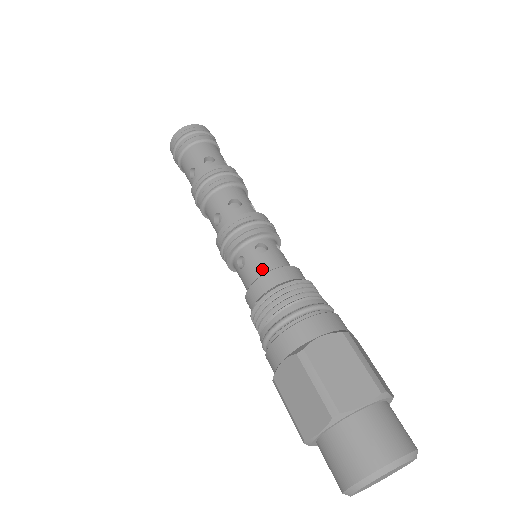
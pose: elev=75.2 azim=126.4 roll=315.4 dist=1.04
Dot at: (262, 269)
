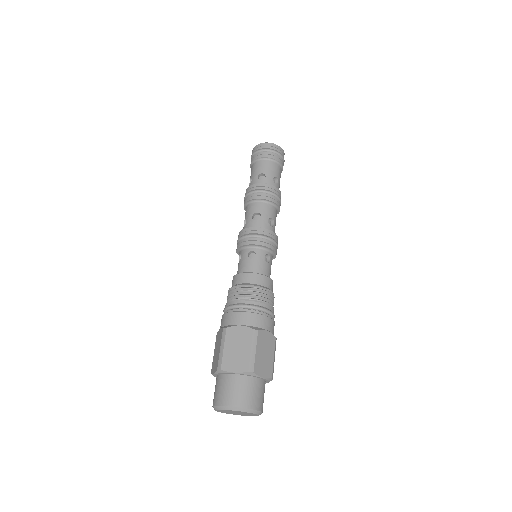
Dot at: (244, 269)
